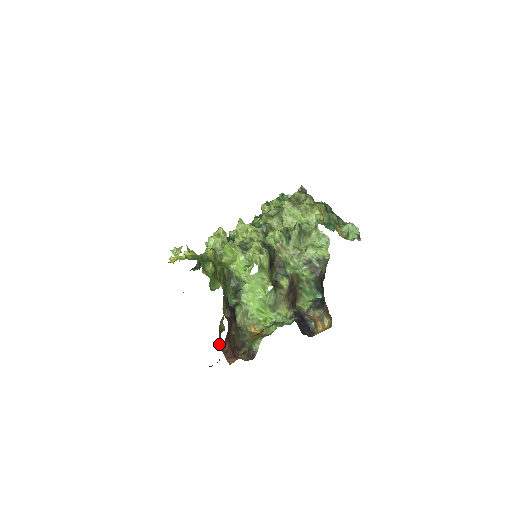
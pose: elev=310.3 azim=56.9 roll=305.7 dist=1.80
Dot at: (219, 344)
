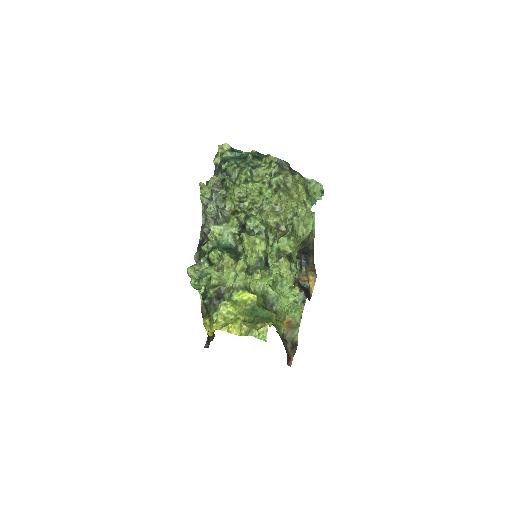
Dot at: occluded
